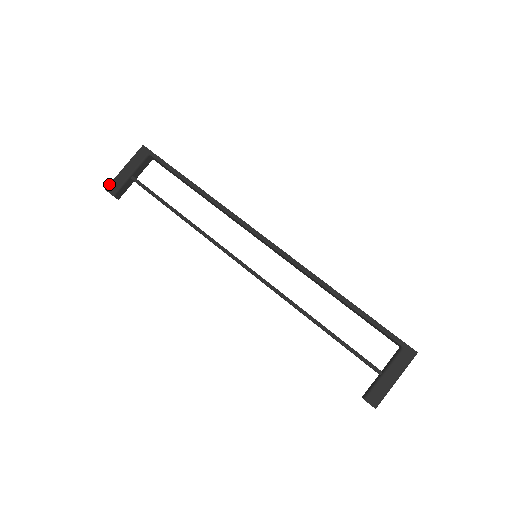
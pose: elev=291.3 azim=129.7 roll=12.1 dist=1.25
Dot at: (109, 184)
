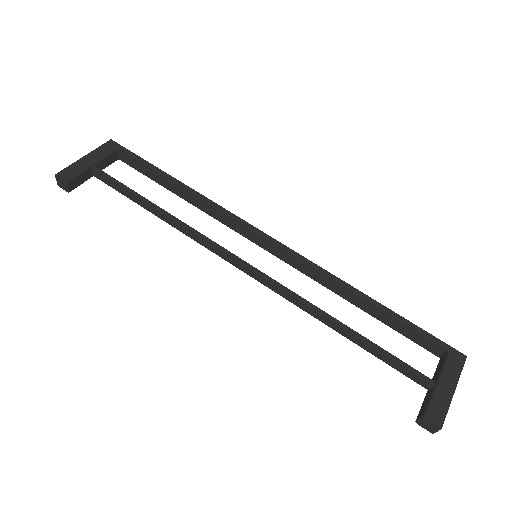
Dot at: occluded
